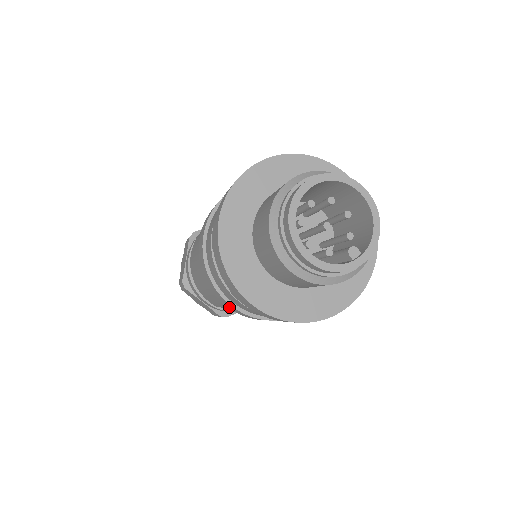
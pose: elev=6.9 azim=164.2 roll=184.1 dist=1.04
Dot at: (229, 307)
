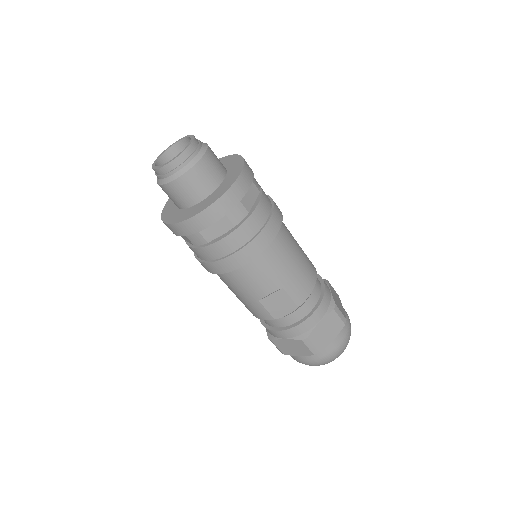
Dot at: (221, 270)
